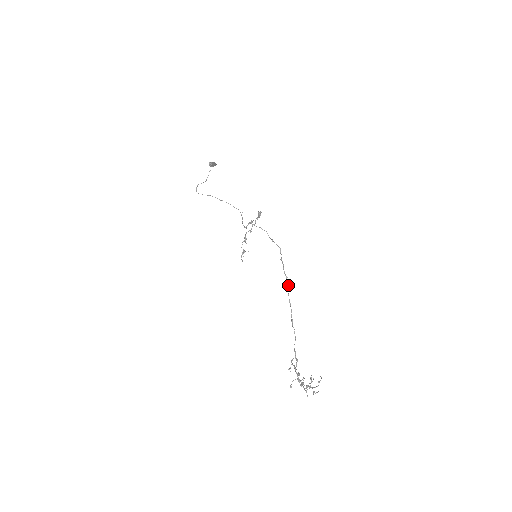
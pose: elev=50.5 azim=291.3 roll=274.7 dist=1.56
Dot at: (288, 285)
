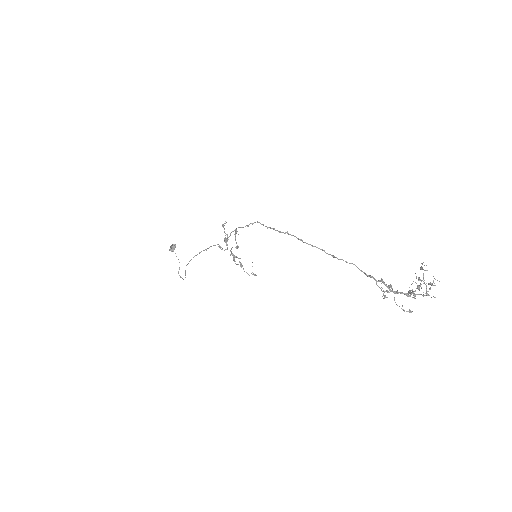
Dot at: (294, 236)
